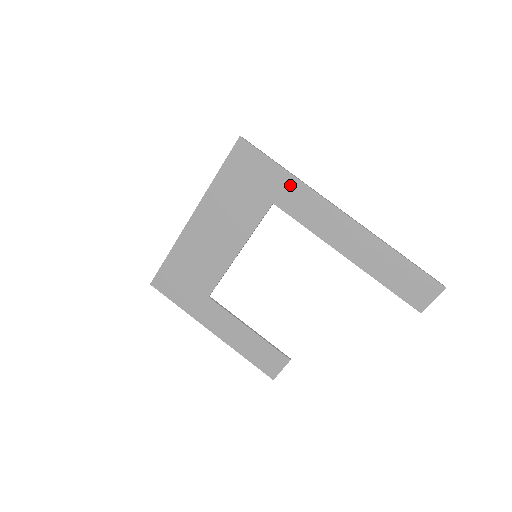
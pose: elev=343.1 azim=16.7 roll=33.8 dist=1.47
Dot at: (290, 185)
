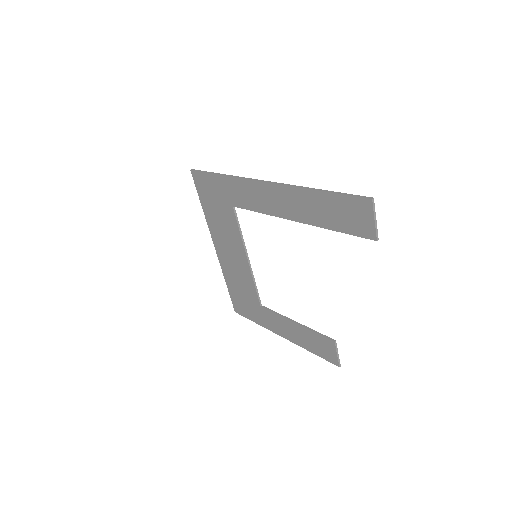
Dot at: (228, 184)
